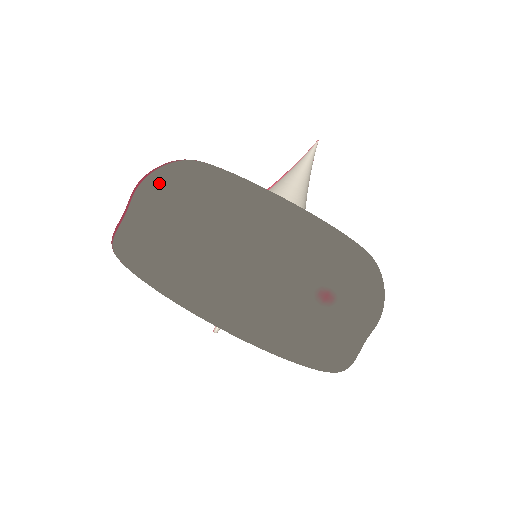
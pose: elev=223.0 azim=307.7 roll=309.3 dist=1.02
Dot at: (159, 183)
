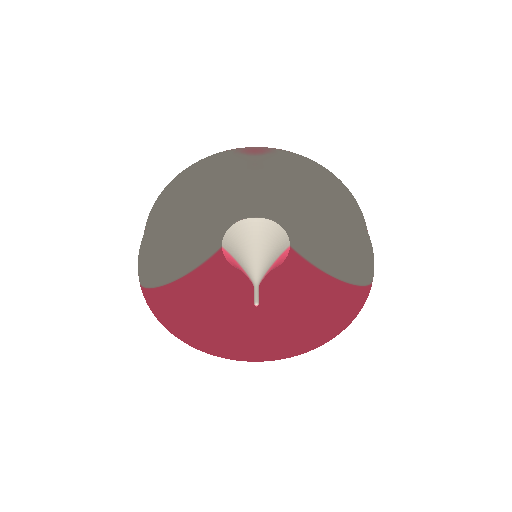
Dot at: occluded
